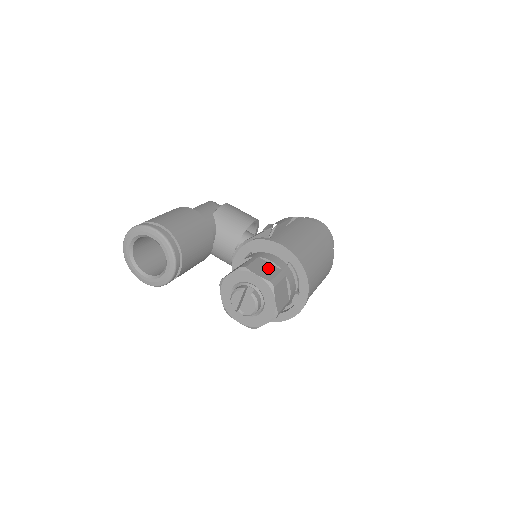
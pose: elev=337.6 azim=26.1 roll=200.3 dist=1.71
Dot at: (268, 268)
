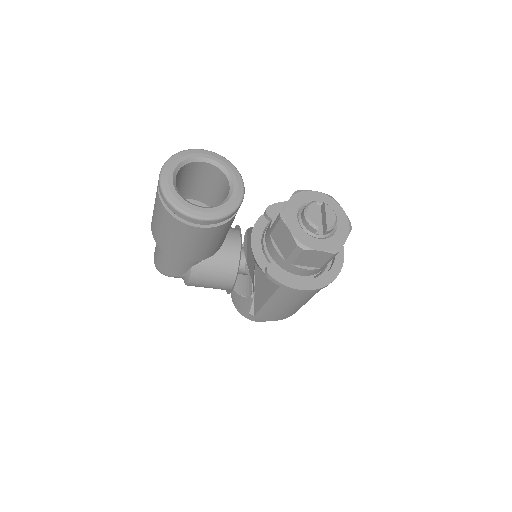
Dot at: occluded
